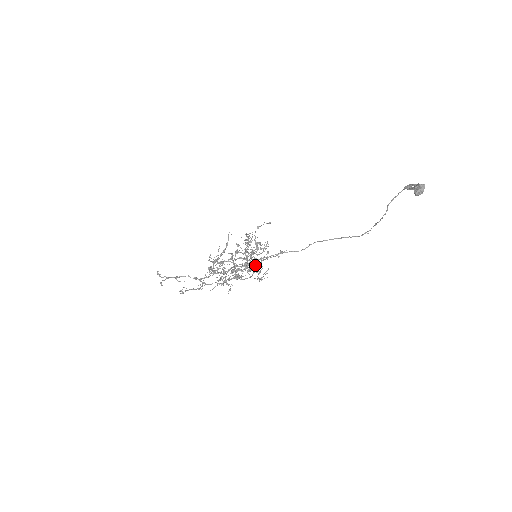
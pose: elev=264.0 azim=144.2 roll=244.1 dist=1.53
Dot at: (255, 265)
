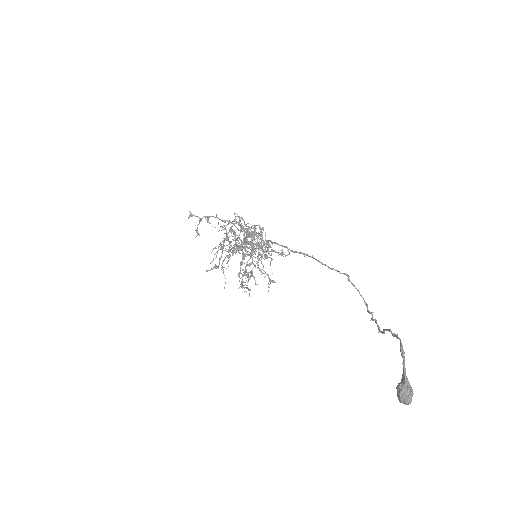
Dot at: occluded
